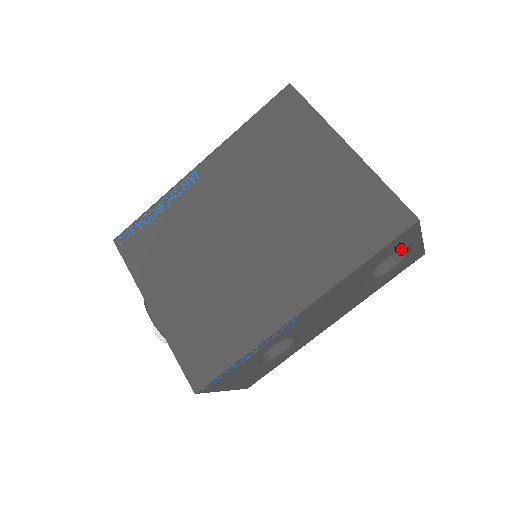
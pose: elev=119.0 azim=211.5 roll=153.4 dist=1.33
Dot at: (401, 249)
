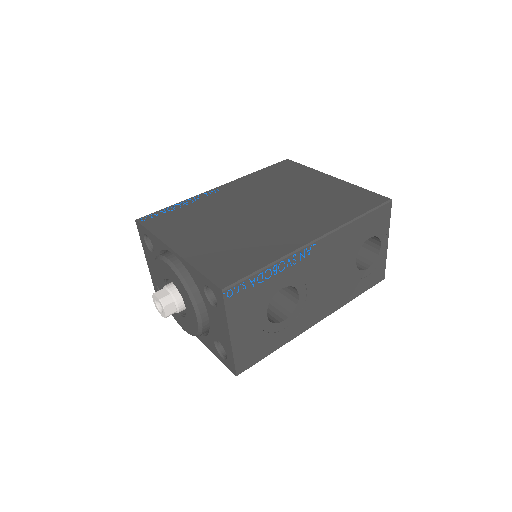
Dot at: (372, 255)
